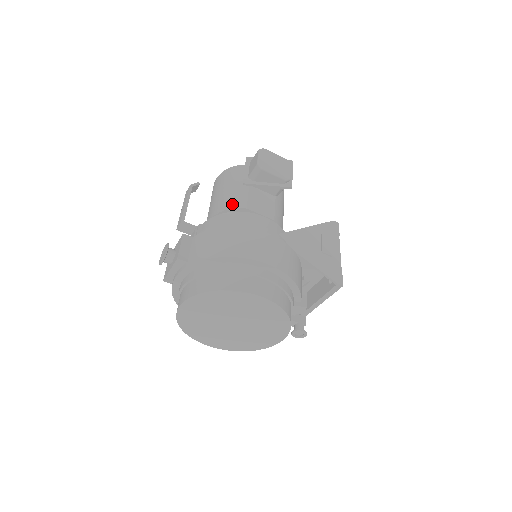
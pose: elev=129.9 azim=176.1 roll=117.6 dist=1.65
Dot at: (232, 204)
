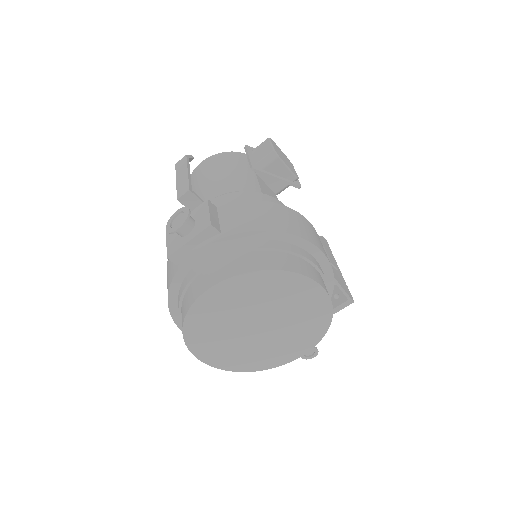
Dot at: (244, 186)
